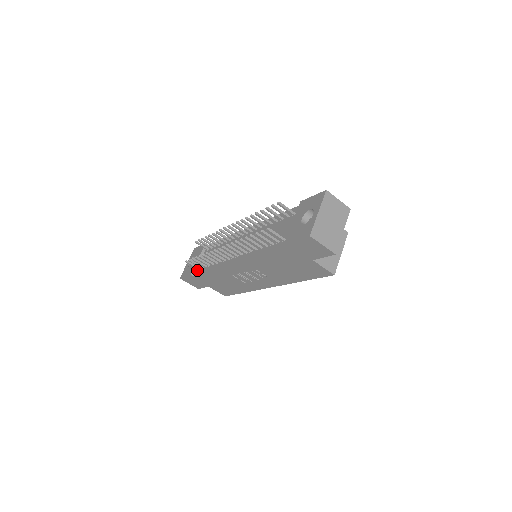
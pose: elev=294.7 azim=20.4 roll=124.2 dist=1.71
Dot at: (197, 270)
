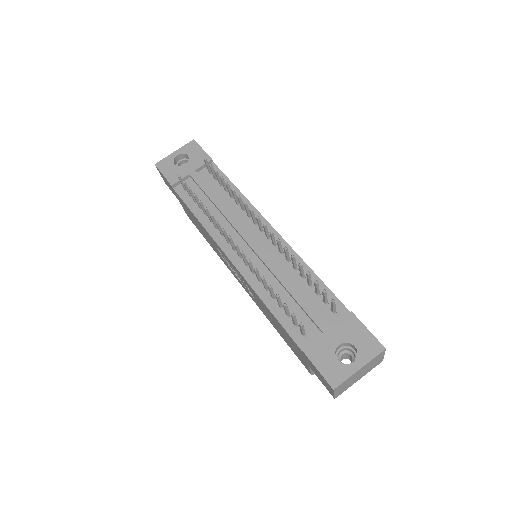
Dot at: (182, 186)
